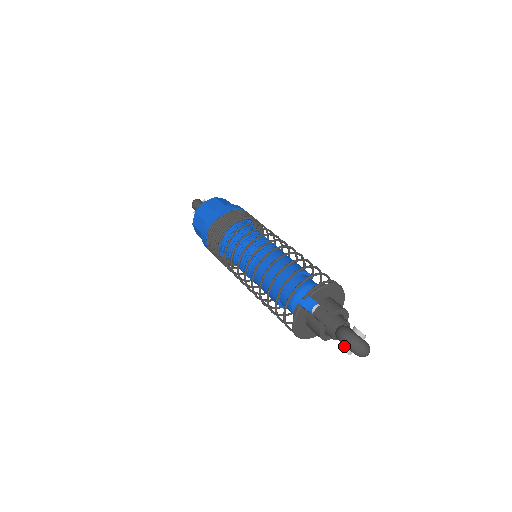
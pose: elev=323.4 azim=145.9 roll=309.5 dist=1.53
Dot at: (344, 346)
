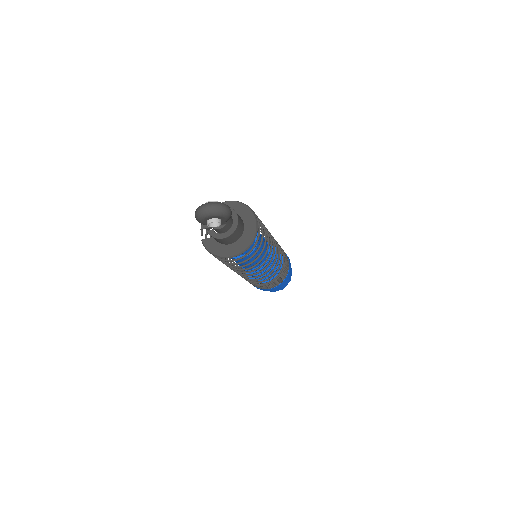
Dot at: (207, 223)
